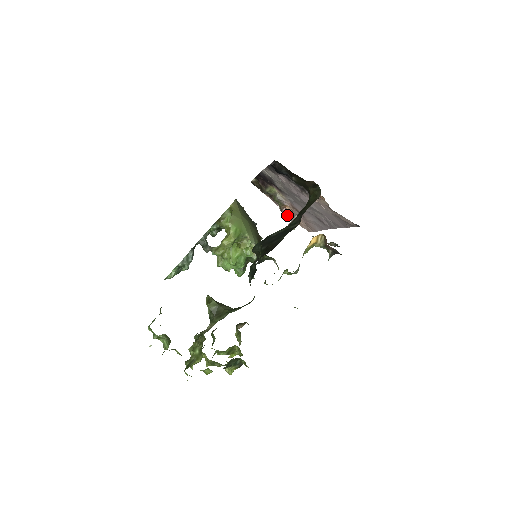
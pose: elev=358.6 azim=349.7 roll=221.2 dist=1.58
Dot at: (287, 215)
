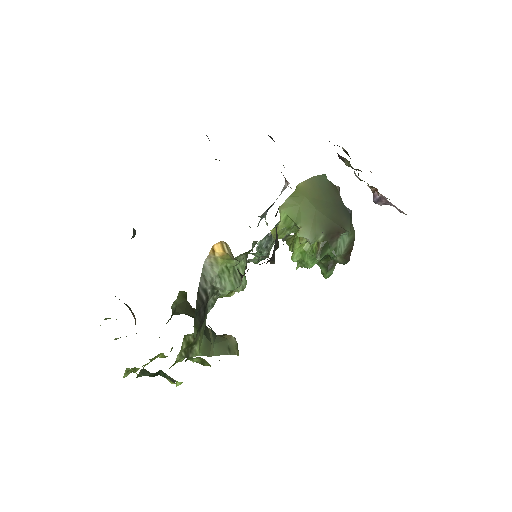
Dot at: (381, 202)
